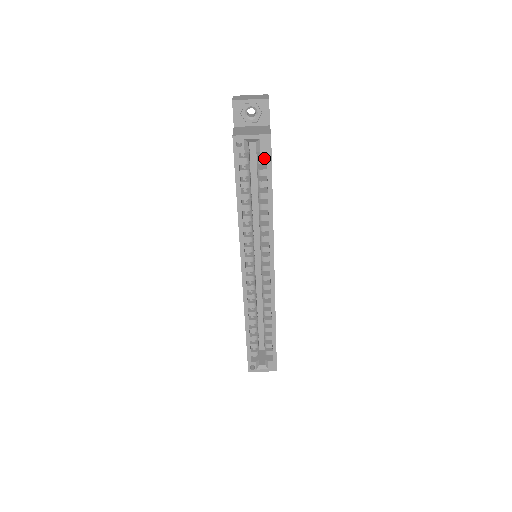
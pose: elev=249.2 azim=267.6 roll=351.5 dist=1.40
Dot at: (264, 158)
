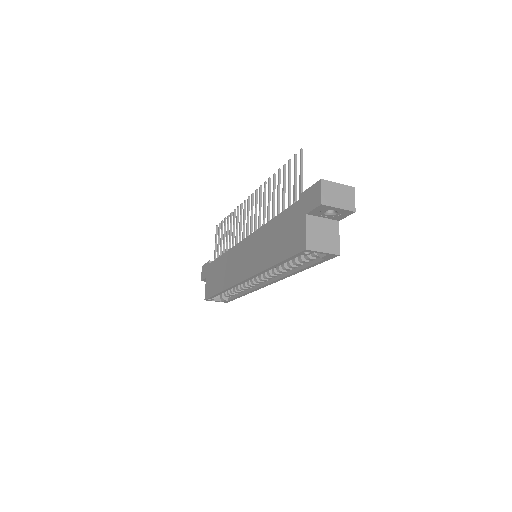
Dot at: occluded
